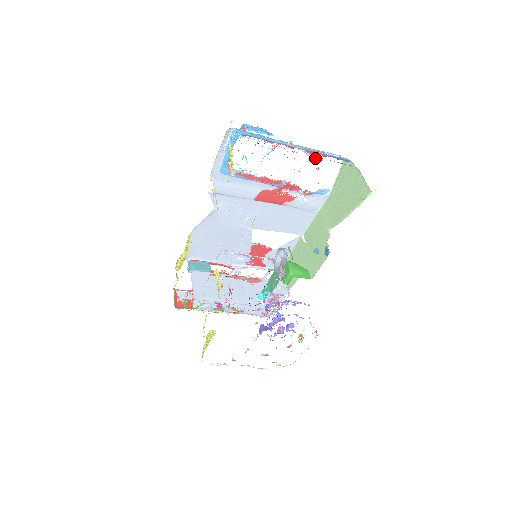
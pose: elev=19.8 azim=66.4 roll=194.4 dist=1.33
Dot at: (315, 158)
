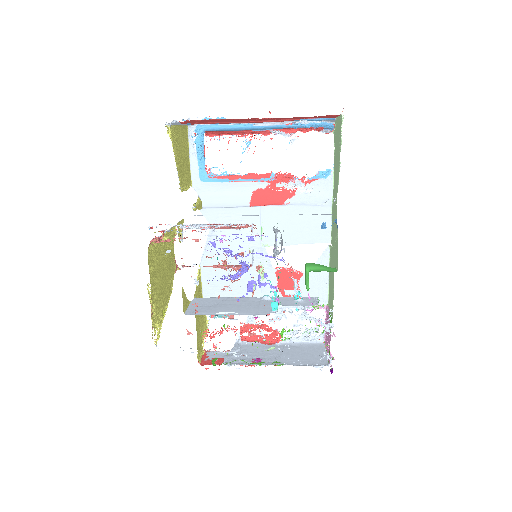
Dot at: (297, 137)
